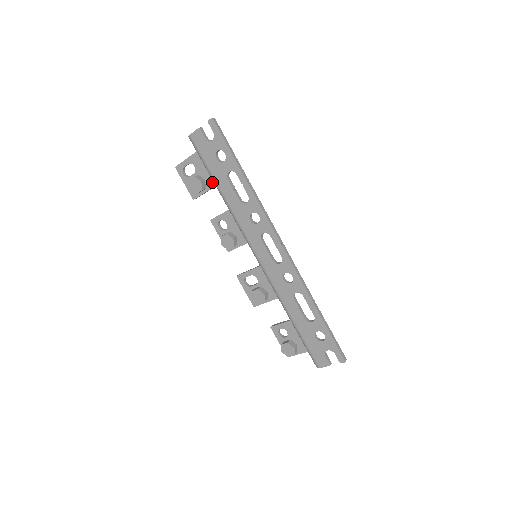
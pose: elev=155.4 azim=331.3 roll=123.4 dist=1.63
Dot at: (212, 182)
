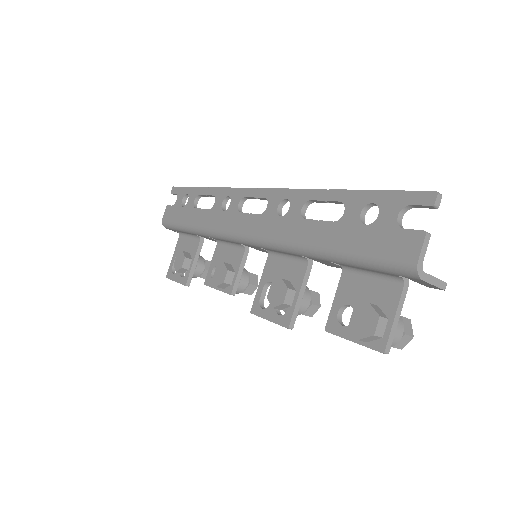
Dot at: (195, 247)
